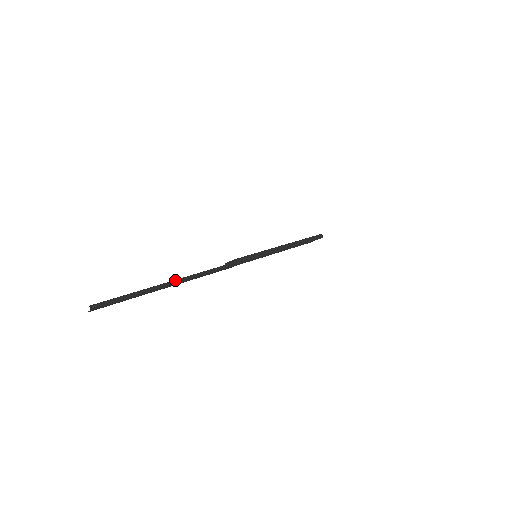
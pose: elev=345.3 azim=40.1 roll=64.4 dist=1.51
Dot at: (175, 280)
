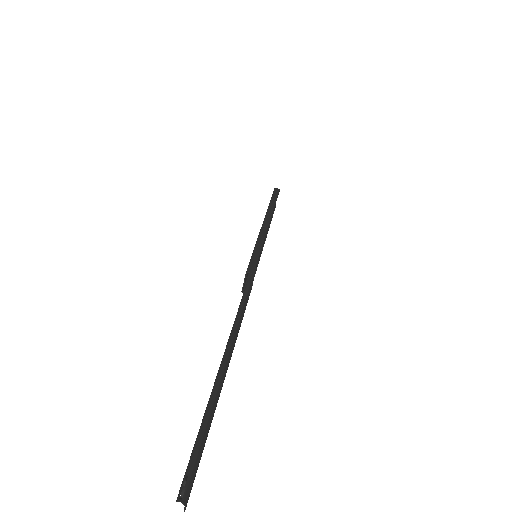
Dot at: (223, 355)
